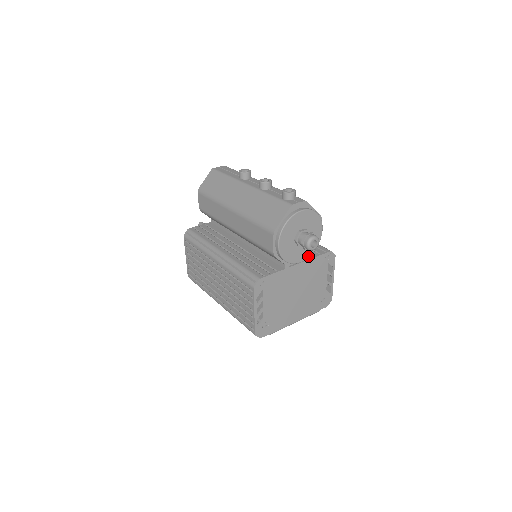
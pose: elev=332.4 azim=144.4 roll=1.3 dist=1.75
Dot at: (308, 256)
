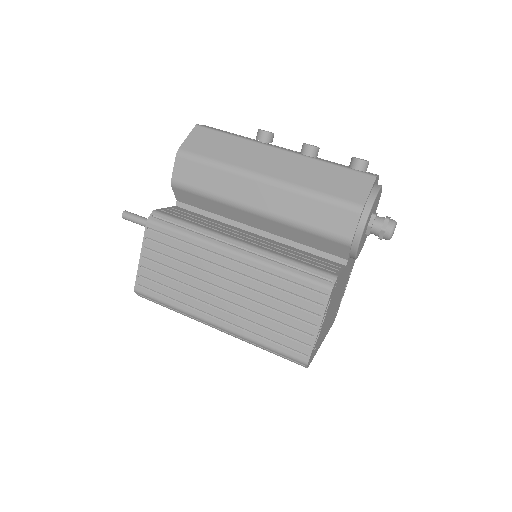
Dot at: (360, 251)
